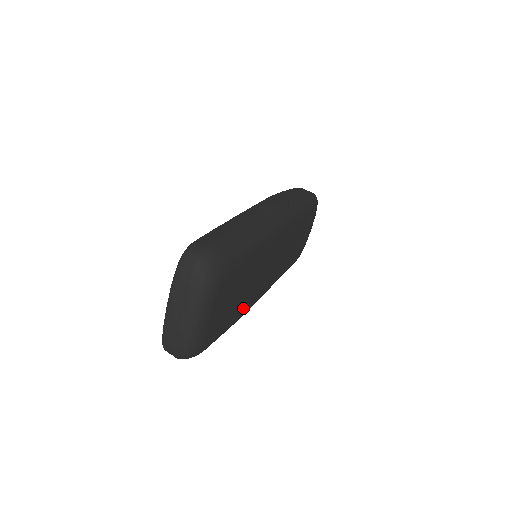
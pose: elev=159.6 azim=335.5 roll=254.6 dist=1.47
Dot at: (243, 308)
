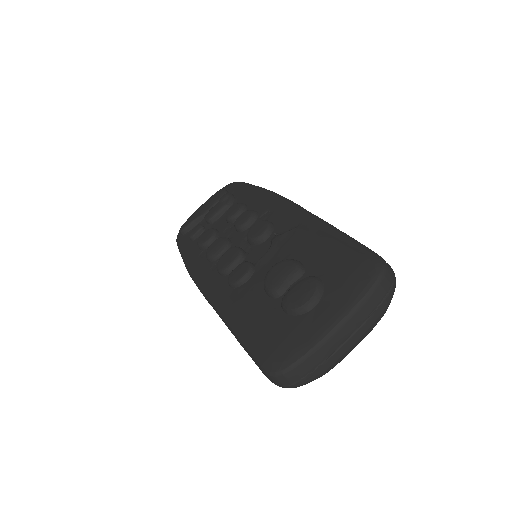
Dot at: occluded
